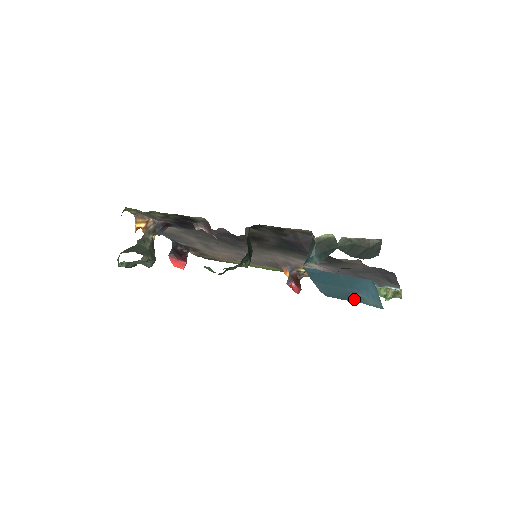
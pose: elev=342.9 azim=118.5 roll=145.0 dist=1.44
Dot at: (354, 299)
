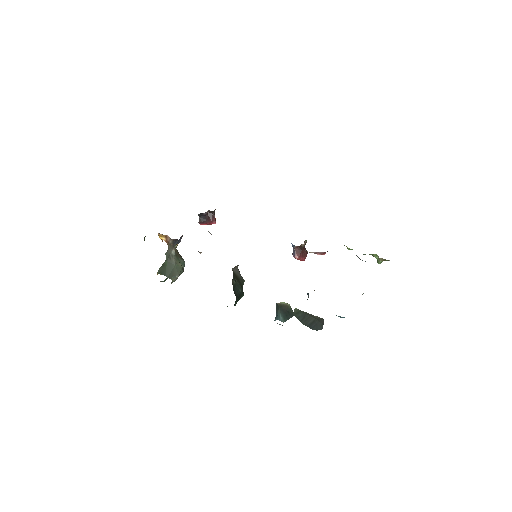
Dot at: occluded
